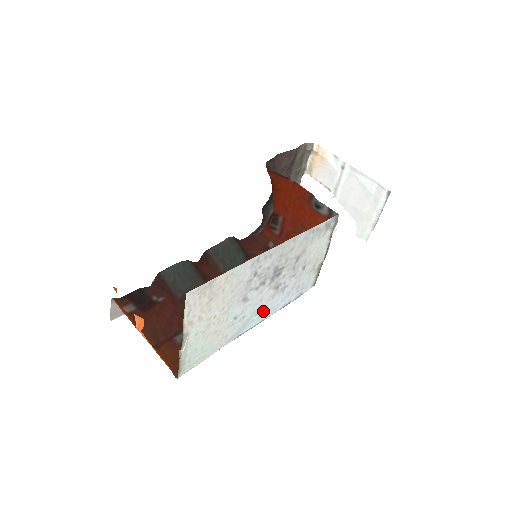
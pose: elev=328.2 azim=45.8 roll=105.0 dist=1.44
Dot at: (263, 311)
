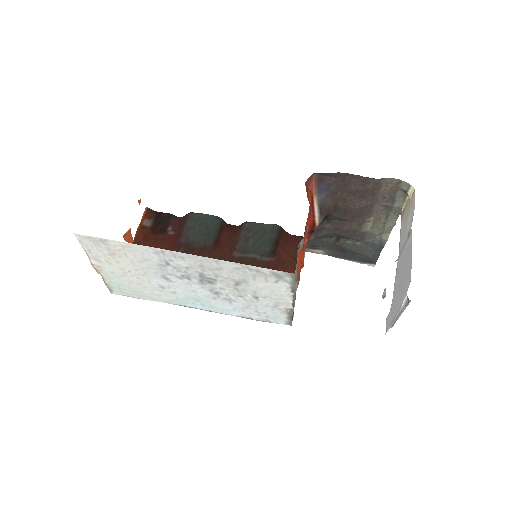
Dot at: (207, 303)
